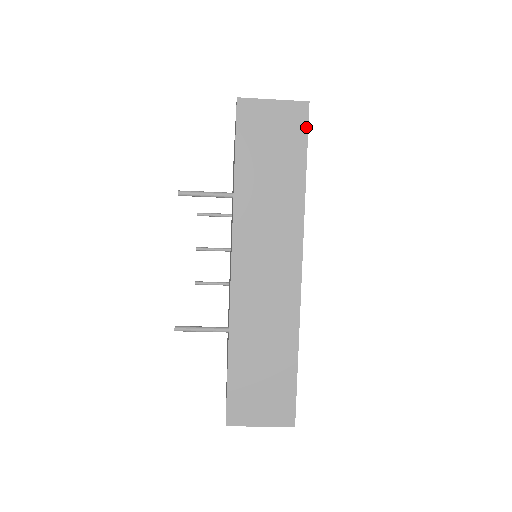
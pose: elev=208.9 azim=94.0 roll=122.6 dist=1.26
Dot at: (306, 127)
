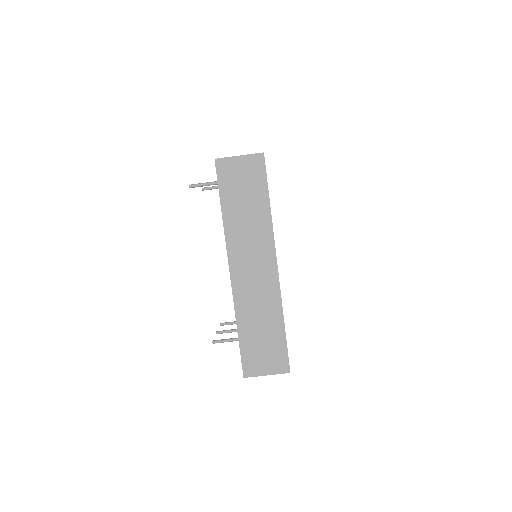
Dot at: occluded
